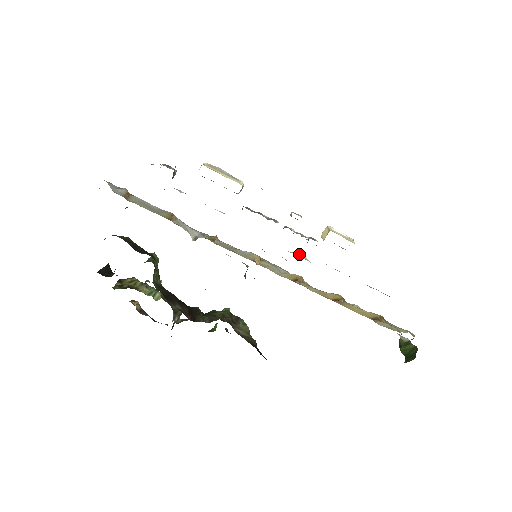
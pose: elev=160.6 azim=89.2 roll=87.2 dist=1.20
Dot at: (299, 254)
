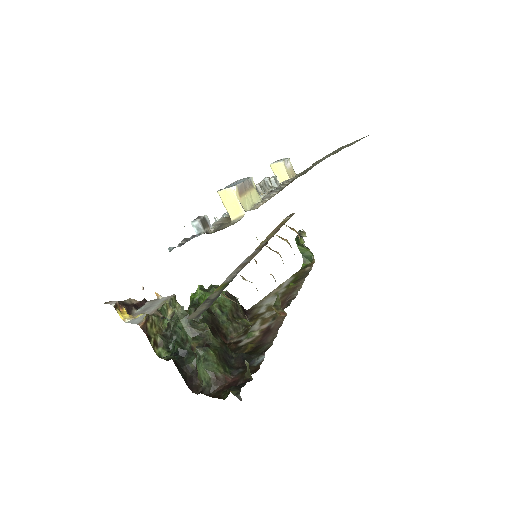
Dot at: occluded
